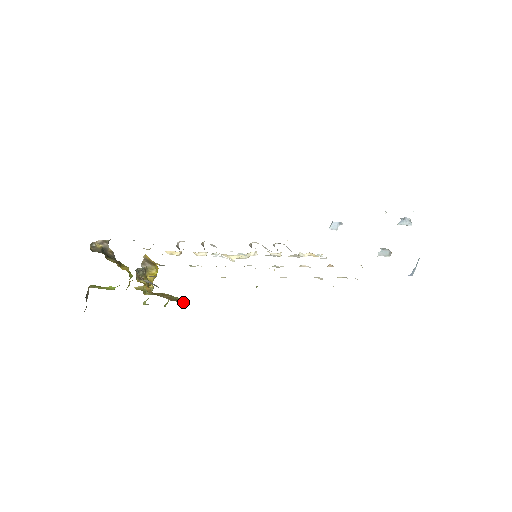
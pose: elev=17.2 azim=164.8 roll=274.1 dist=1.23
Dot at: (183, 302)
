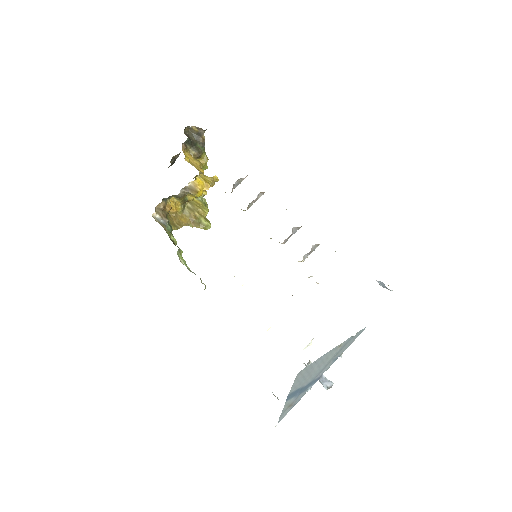
Dot at: occluded
